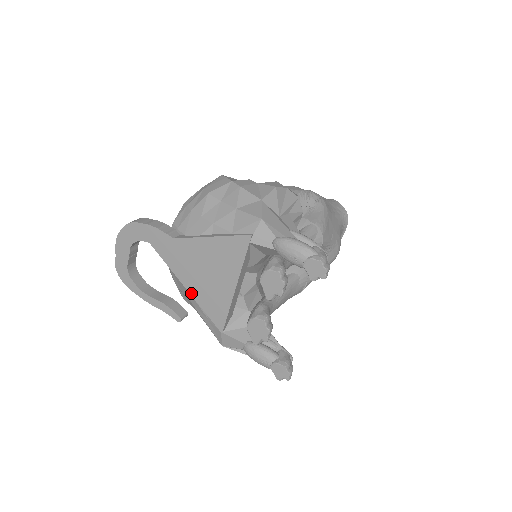
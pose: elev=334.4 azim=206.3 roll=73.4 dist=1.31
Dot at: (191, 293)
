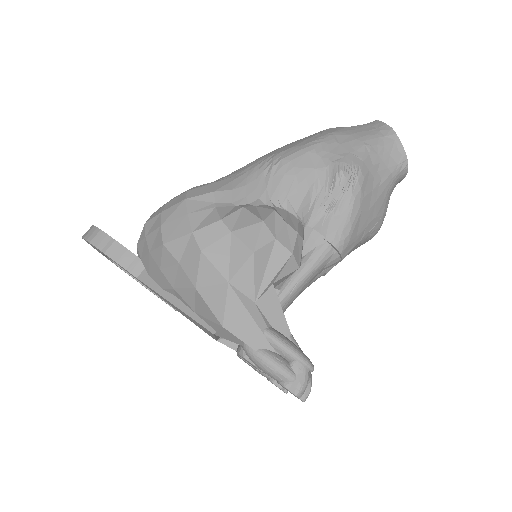
Dot at: occluded
